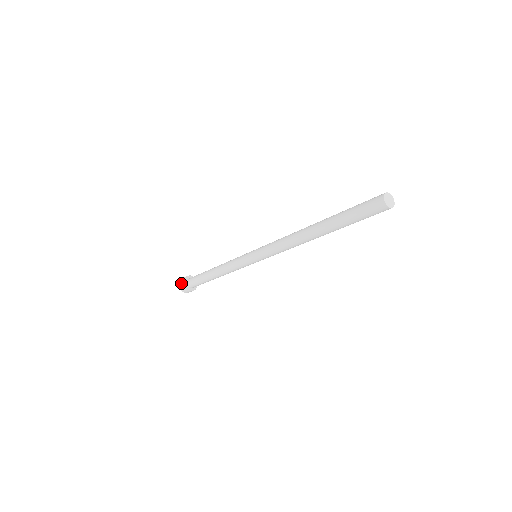
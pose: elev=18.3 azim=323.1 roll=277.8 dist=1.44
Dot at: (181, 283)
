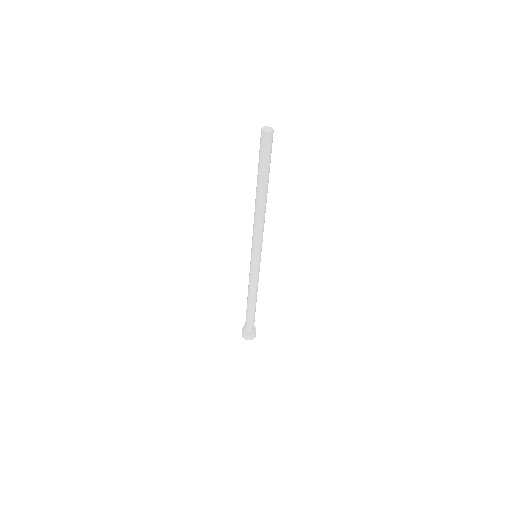
Dot at: occluded
